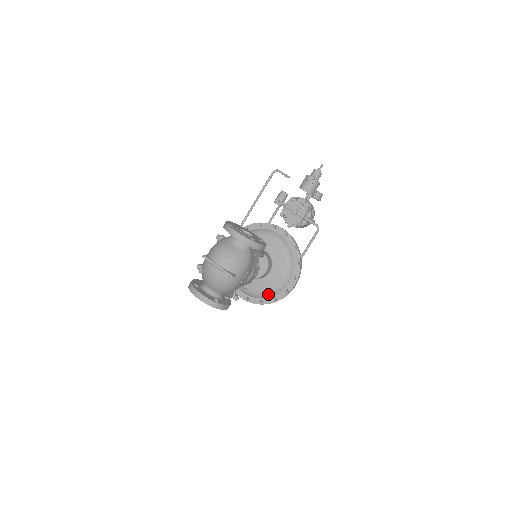
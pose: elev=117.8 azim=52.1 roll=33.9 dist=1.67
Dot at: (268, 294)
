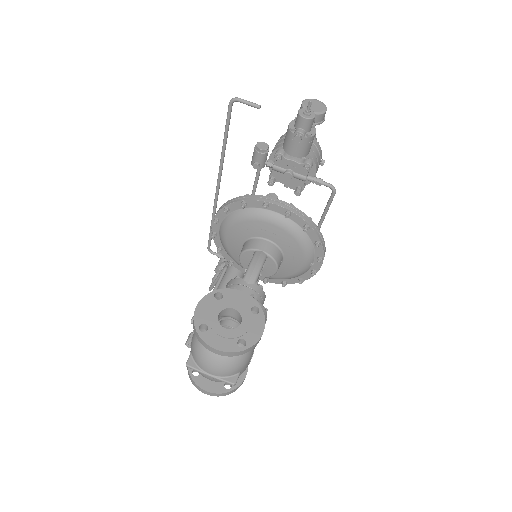
Dot at: (290, 278)
